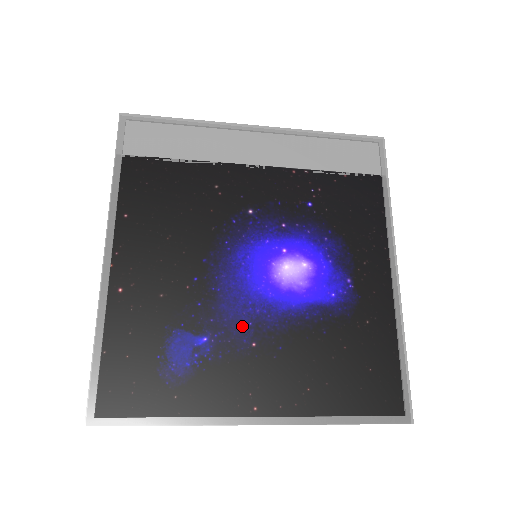
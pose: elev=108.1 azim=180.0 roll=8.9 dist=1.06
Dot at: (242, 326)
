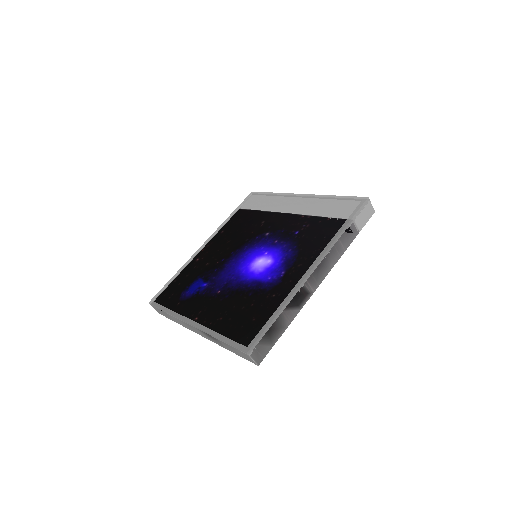
Dot at: (222, 283)
